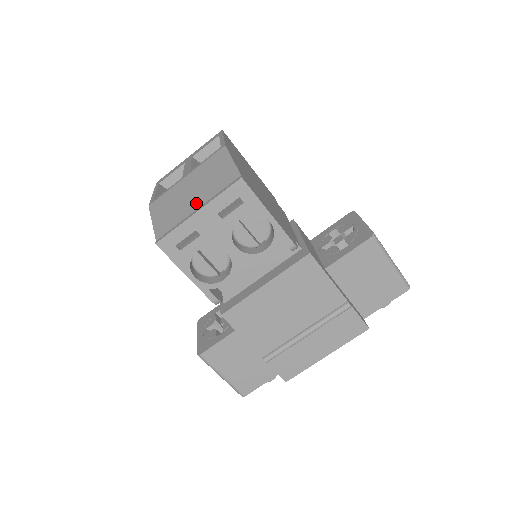
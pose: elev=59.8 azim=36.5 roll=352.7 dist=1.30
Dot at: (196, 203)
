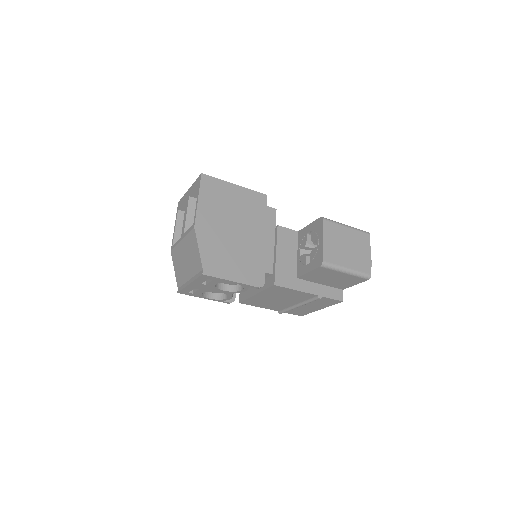
Dot at: (188, 274)
